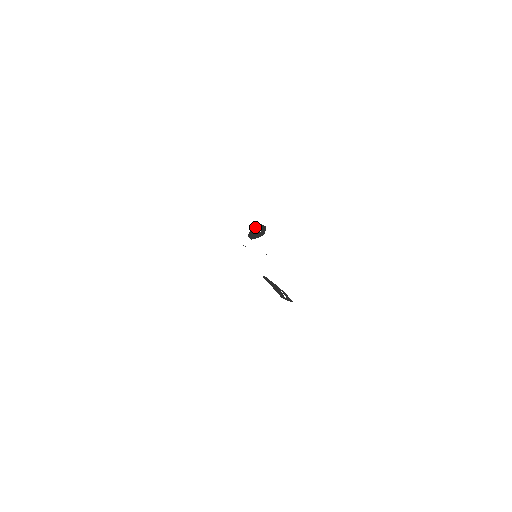
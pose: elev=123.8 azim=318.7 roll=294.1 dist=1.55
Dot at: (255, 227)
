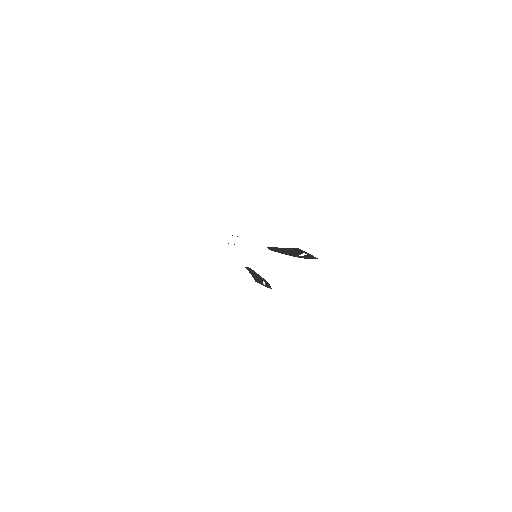
Dot at: (295, 251)
